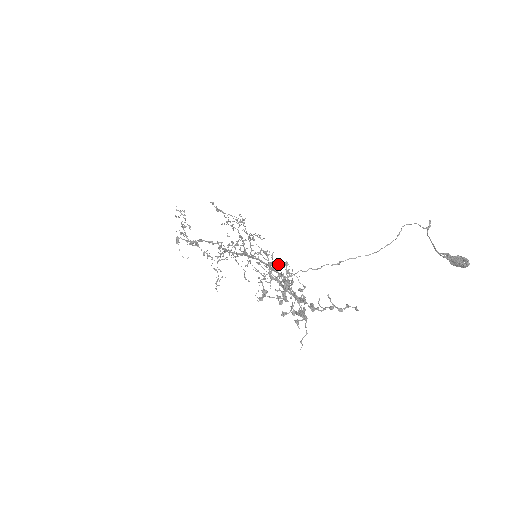
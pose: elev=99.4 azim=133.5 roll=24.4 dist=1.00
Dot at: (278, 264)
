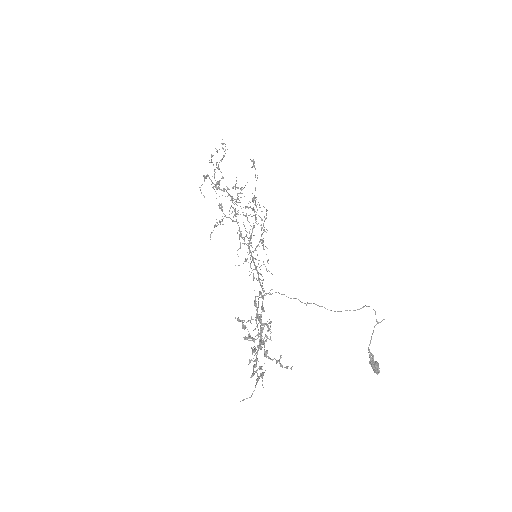
Dot at: occluded
